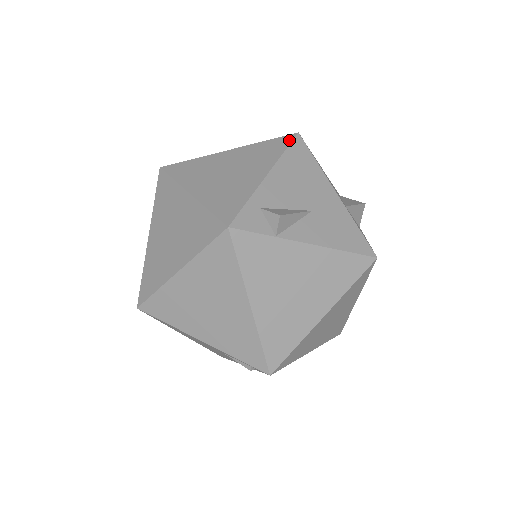
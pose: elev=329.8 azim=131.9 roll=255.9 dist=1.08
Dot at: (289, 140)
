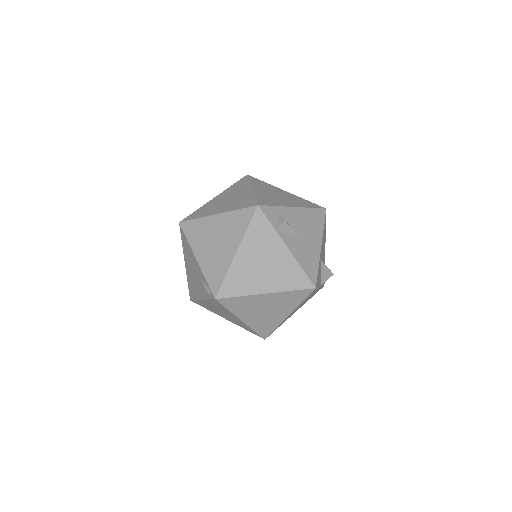
Dot at: (319, 207)
